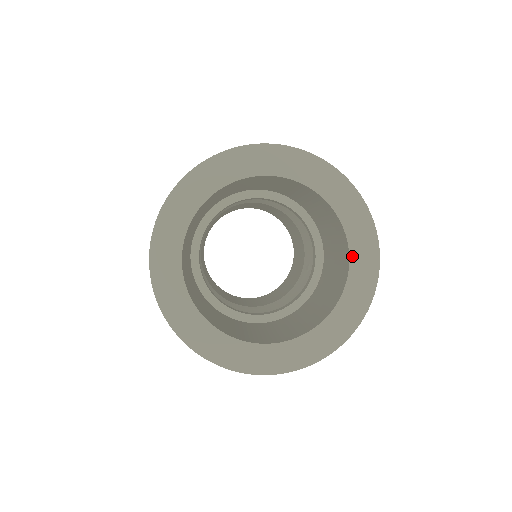
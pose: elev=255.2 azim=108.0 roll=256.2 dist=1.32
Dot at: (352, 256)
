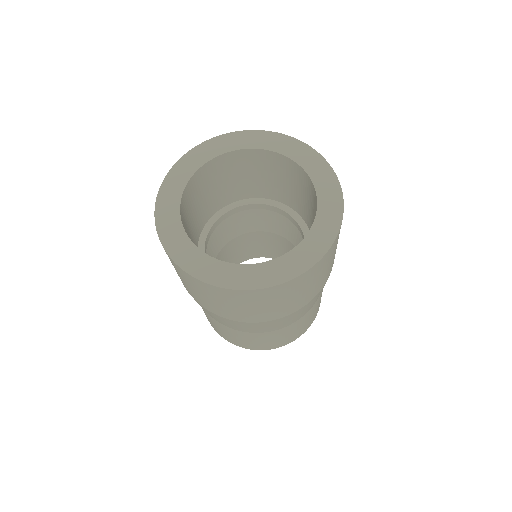
Dot at: (312, 177)
